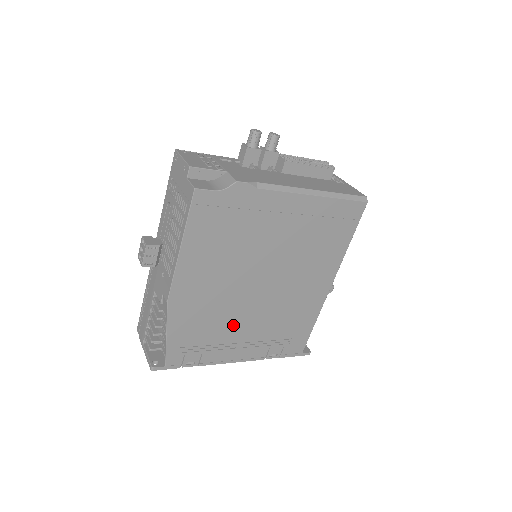
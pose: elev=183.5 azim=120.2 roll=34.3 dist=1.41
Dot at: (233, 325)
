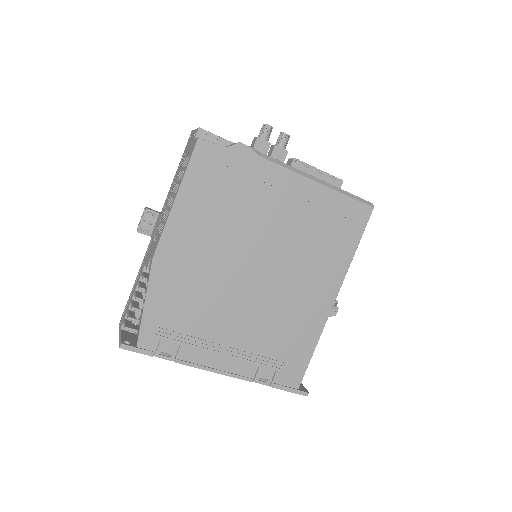
Dot at: (220, 317)
